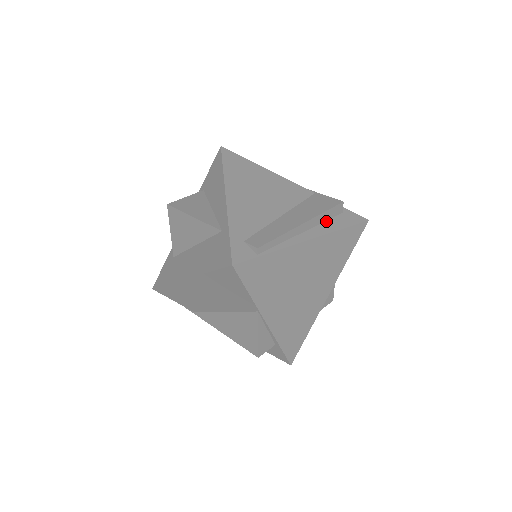
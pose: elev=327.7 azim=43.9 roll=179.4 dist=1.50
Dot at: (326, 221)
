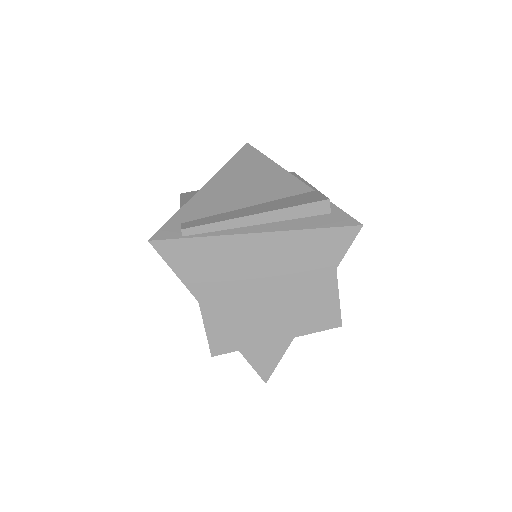
Dot at: (298, 218)
